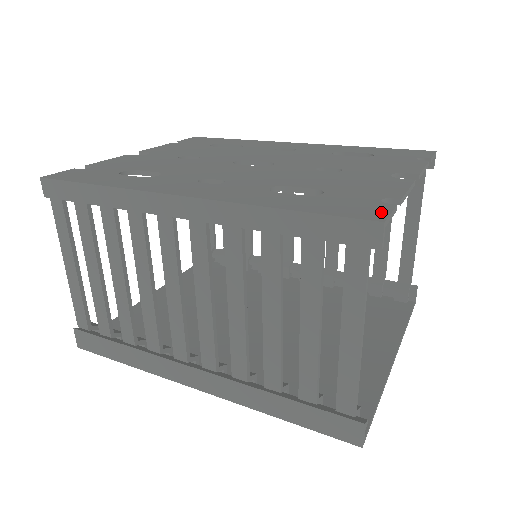
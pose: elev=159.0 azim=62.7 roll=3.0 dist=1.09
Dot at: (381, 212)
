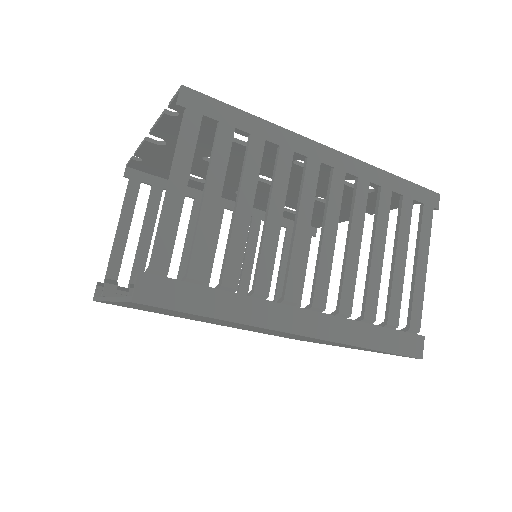
Dot at: occluded
